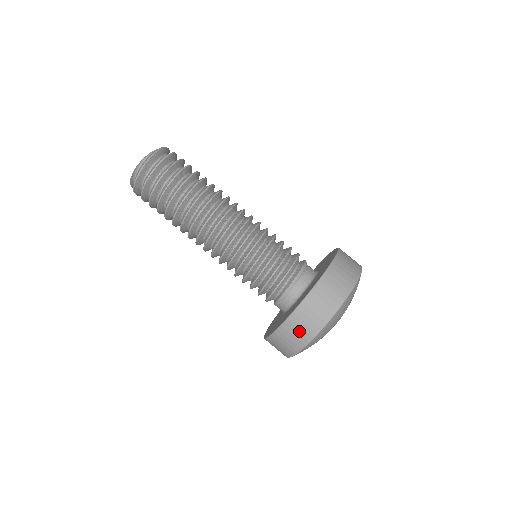
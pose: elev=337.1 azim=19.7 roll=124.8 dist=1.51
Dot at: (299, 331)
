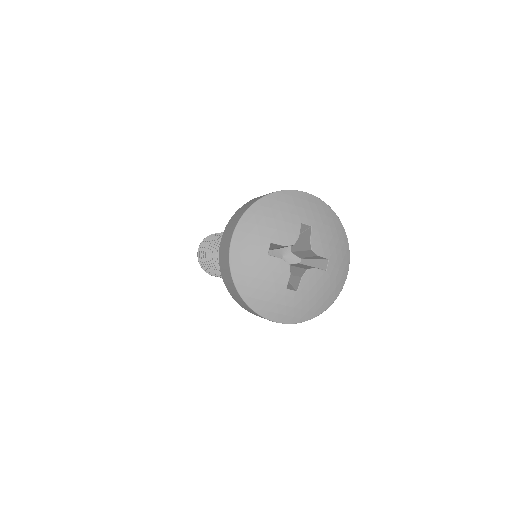
Dot at: (227, 238)
